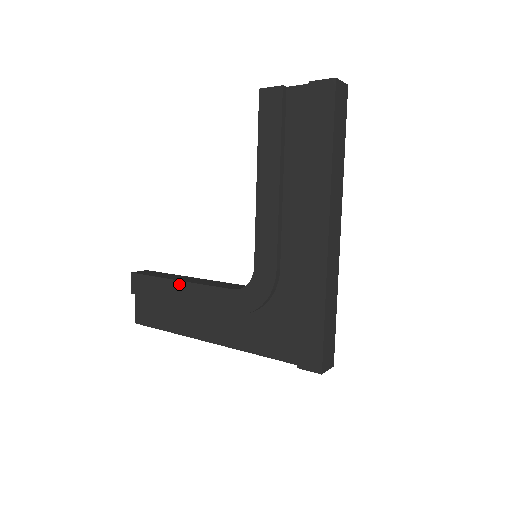
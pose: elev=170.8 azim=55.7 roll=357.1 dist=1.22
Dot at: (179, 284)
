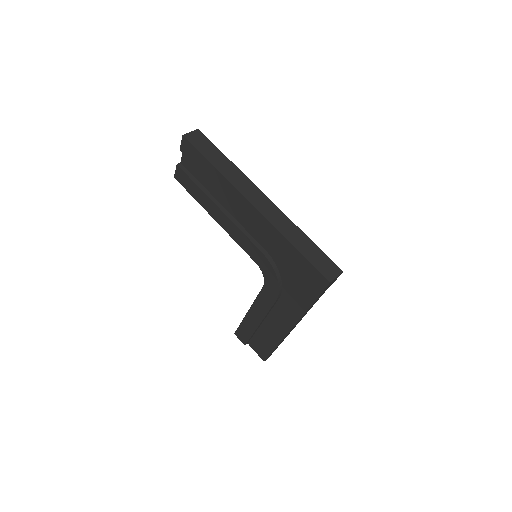
Dot at: (249, 313)
